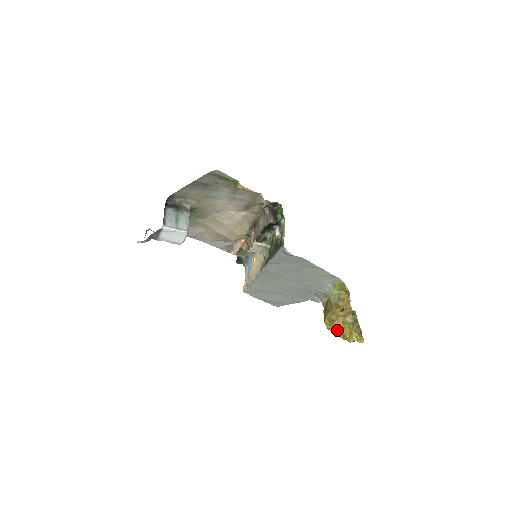
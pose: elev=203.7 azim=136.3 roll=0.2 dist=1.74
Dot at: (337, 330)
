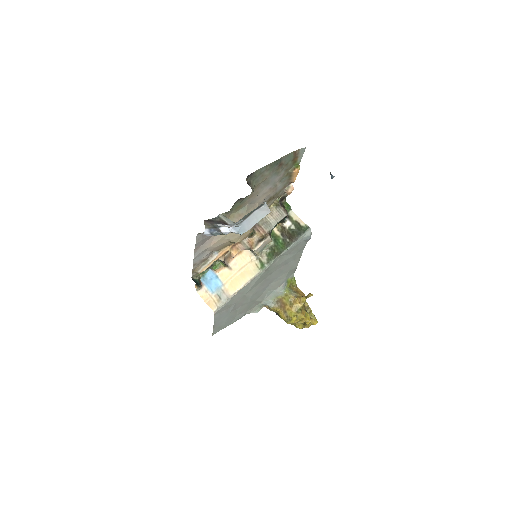
Dot at: (305, 317)
